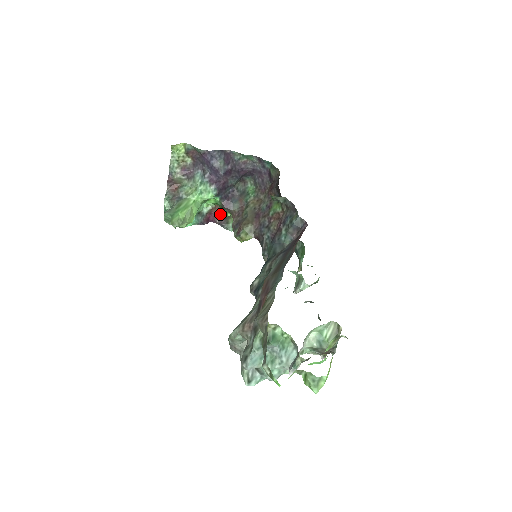
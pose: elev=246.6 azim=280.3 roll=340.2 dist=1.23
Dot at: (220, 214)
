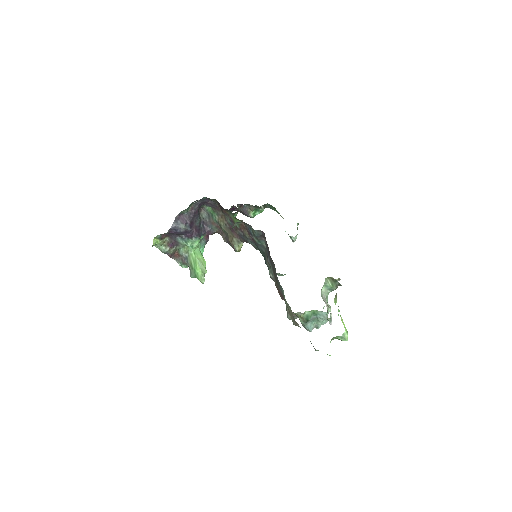
Dot at: occluded
